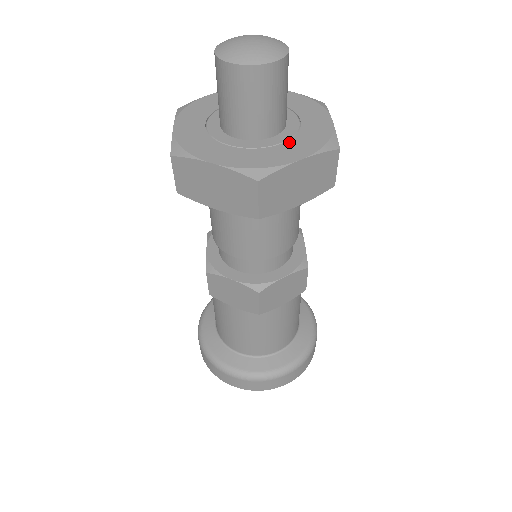
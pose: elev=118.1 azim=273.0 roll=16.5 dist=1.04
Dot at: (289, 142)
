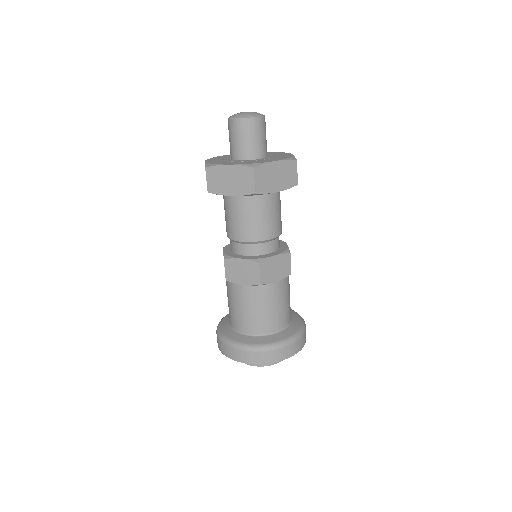
Dot at: (269, 159)
